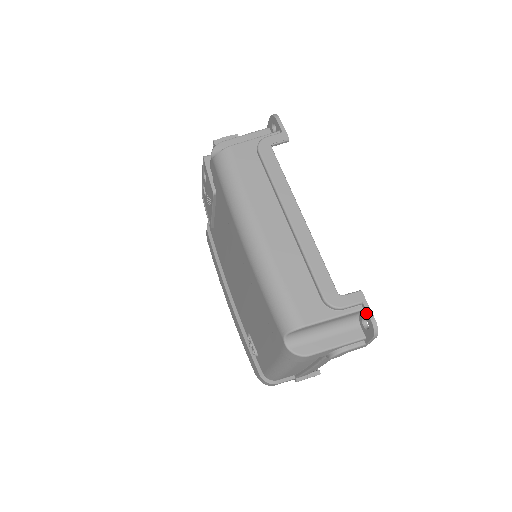
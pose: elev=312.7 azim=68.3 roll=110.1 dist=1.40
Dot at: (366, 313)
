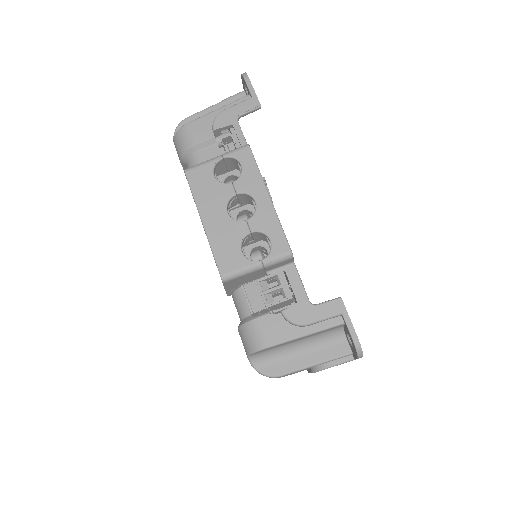
Dot at: occluded
